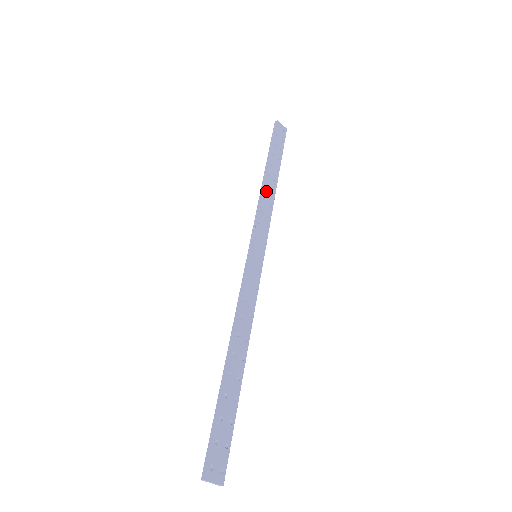
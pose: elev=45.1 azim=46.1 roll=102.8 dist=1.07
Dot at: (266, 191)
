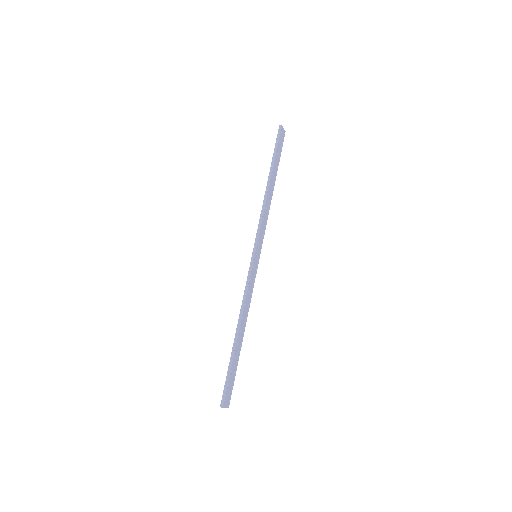
Dot at: (268, 199)
